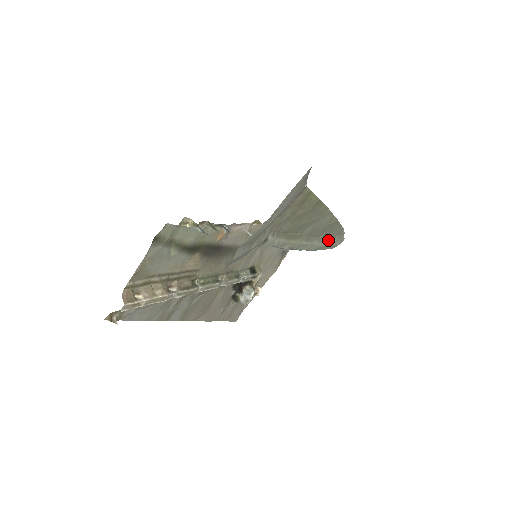
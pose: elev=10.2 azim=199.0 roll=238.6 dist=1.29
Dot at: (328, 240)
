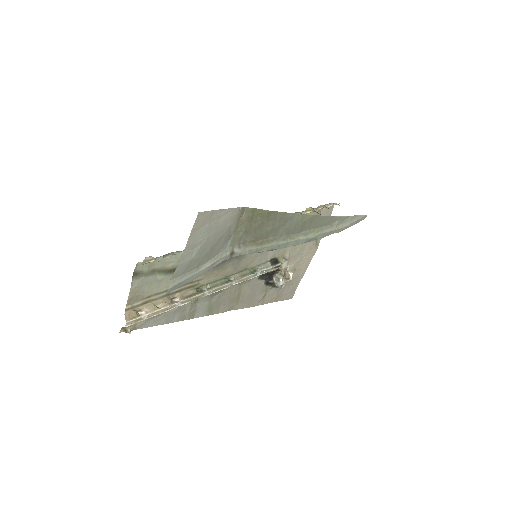
Dot at: (320, 230)
